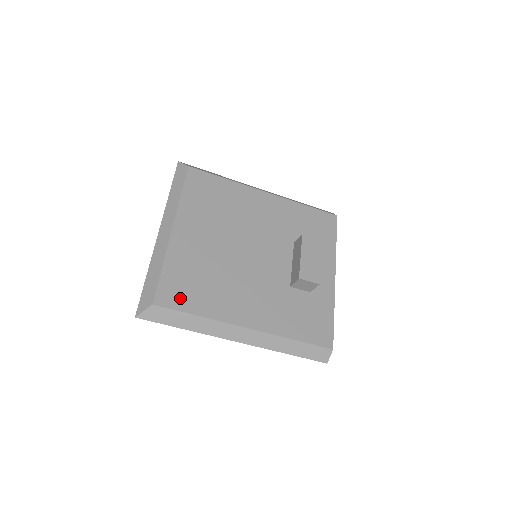
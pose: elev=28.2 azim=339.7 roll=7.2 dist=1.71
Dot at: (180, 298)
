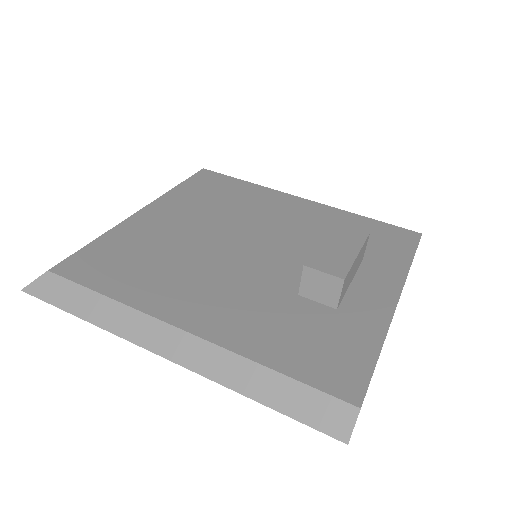
Dot at: (95, 272)
